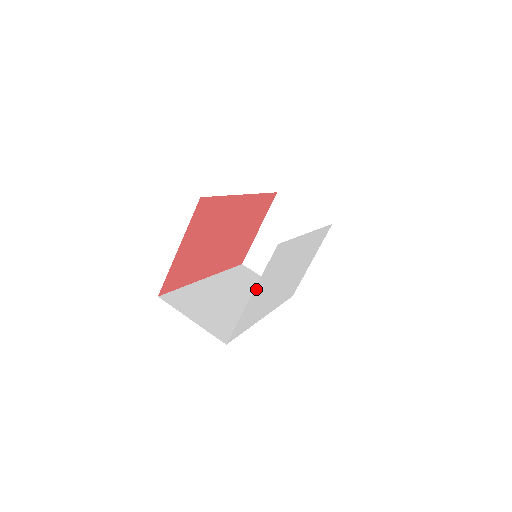
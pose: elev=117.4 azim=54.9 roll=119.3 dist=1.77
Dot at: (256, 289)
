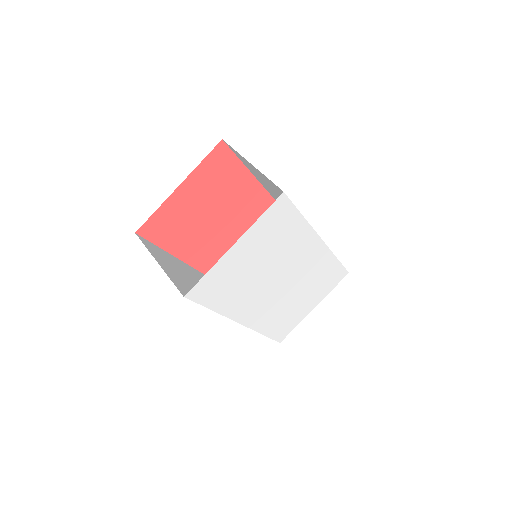
Dot at: (242, 241)
